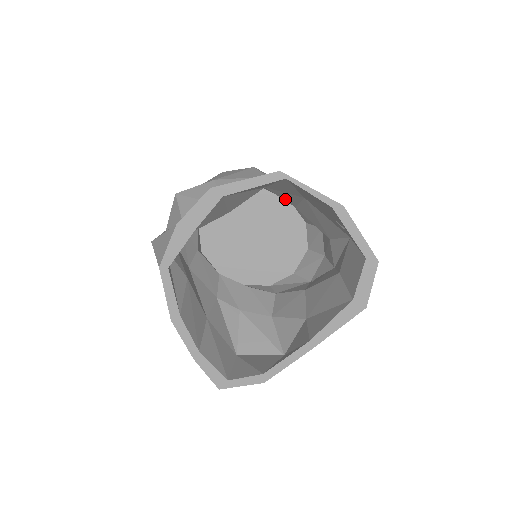
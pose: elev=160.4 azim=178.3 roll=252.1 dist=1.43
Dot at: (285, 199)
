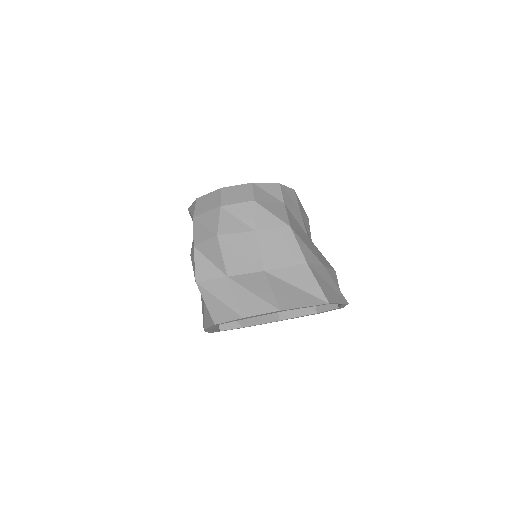
Dot at: occluded
